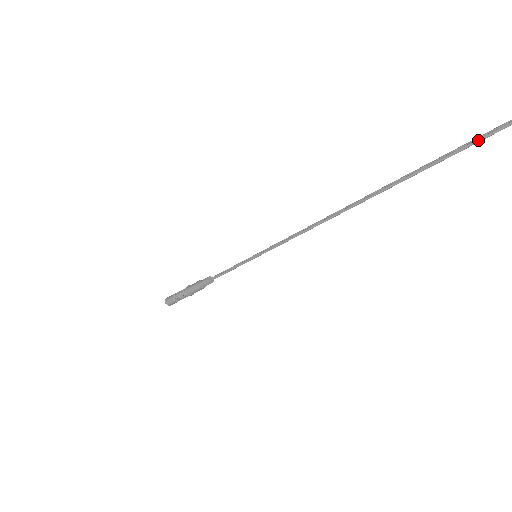
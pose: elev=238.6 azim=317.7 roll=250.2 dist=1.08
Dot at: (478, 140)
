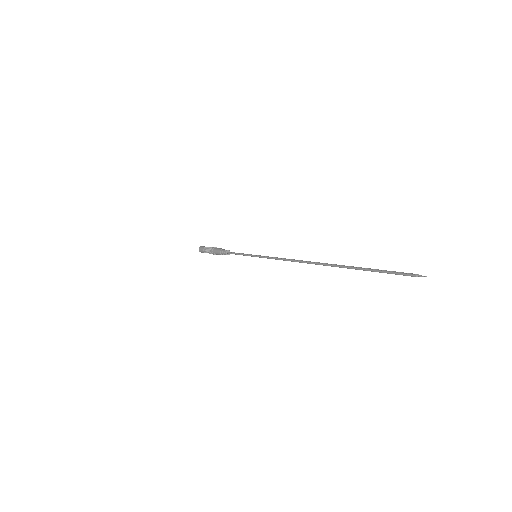
Dot at: (390, 272)
